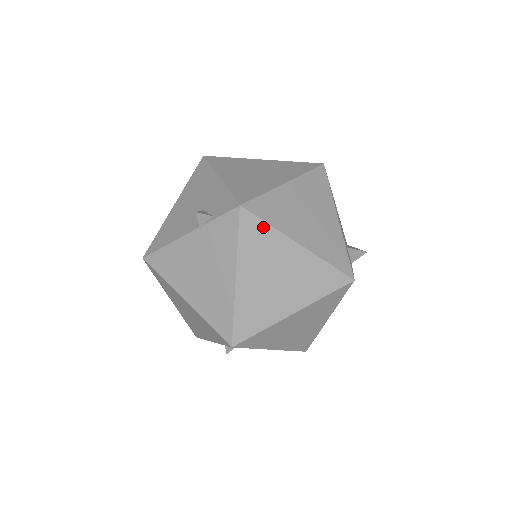
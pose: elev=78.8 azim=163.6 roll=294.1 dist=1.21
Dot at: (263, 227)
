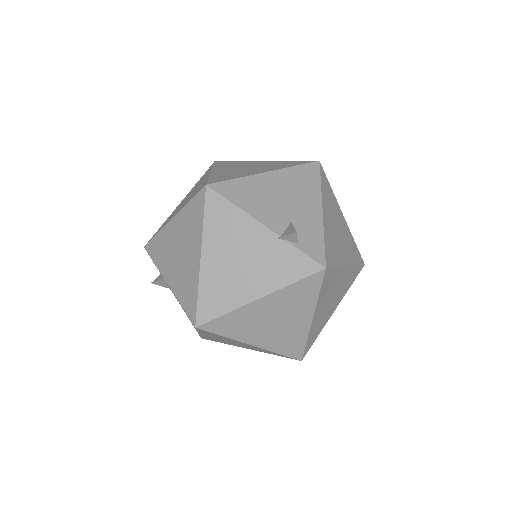
Dot at: (315, 291)
